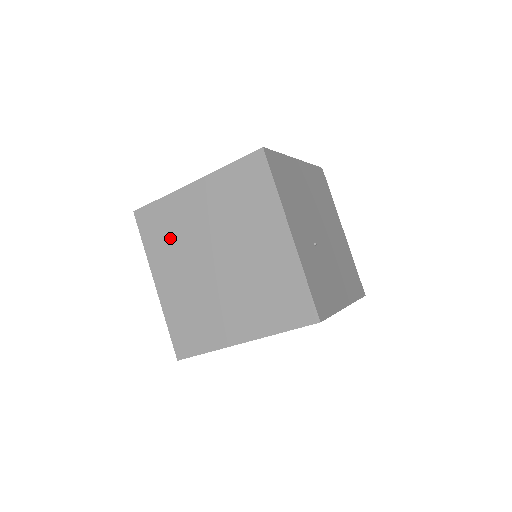
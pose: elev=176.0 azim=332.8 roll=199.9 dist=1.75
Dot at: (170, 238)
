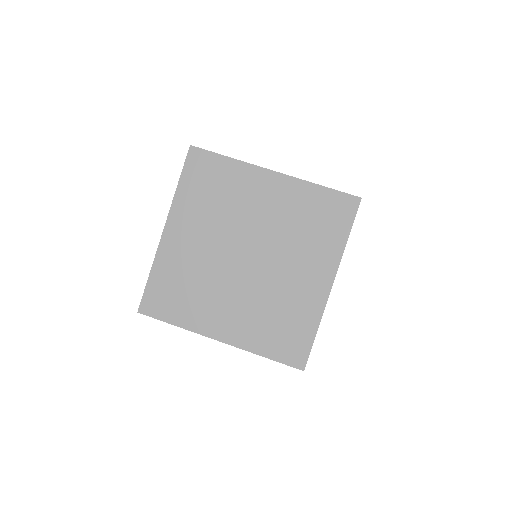
Dot at: (191, 290)
